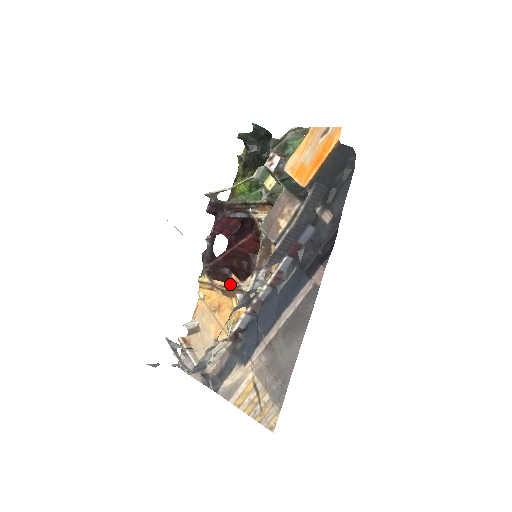
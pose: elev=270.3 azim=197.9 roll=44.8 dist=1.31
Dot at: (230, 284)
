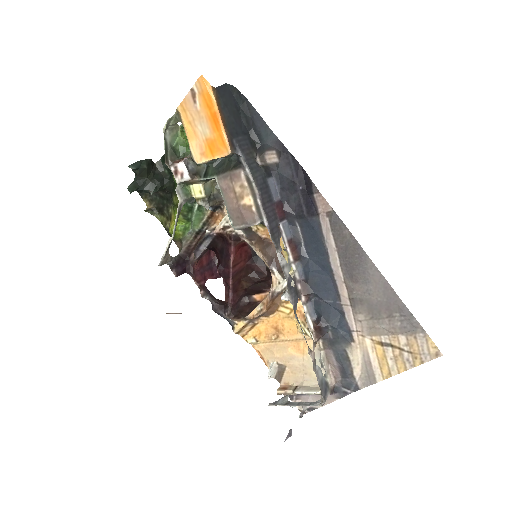
Dot at: (264, 301)
